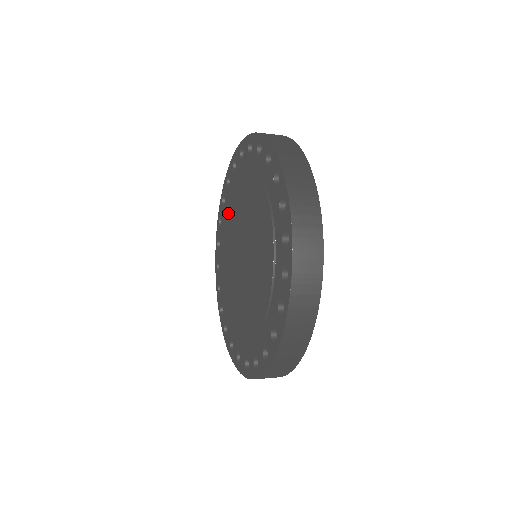
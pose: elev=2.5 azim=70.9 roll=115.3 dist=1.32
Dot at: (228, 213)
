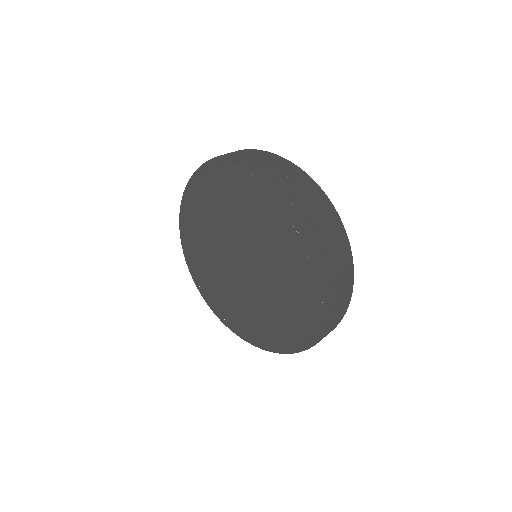
Dot at: (204, 248)
